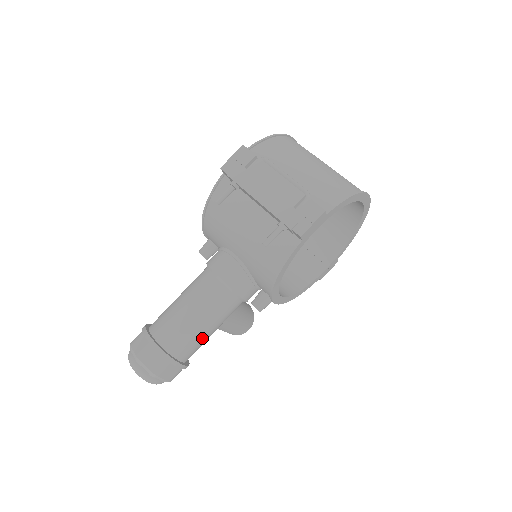
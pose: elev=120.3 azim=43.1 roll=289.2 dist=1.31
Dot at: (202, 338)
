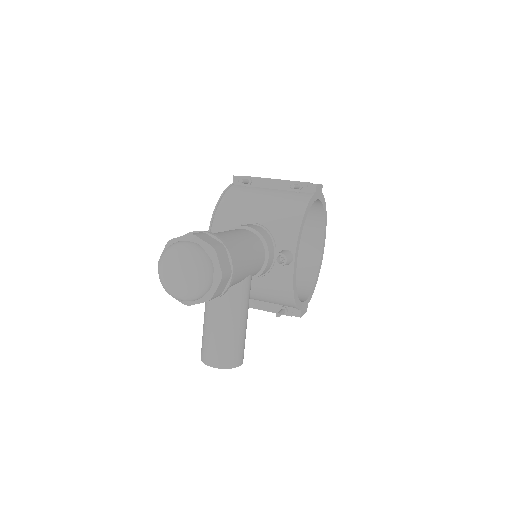
Dot at: (244, 258)
